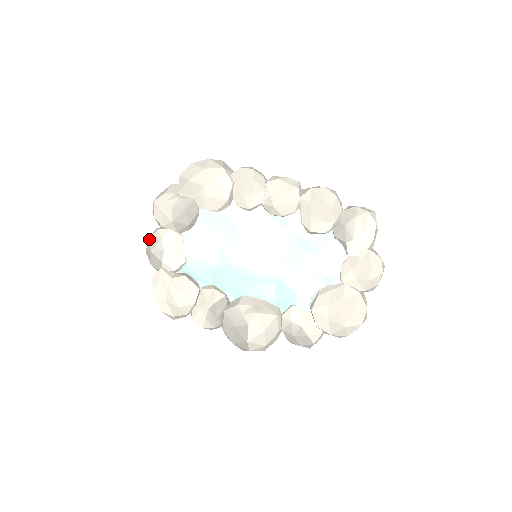
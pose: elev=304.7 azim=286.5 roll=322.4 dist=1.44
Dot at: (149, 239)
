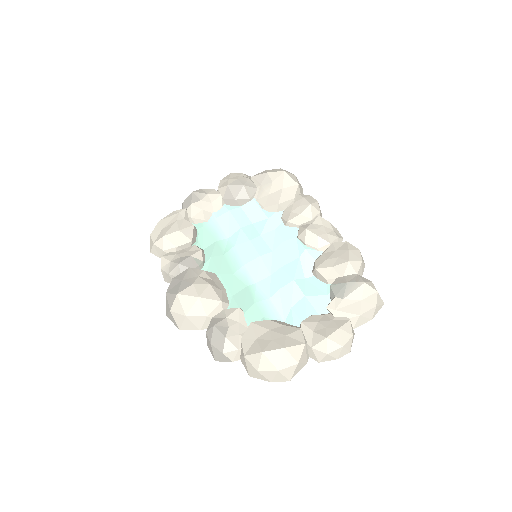
Dot at: (201, 189)
